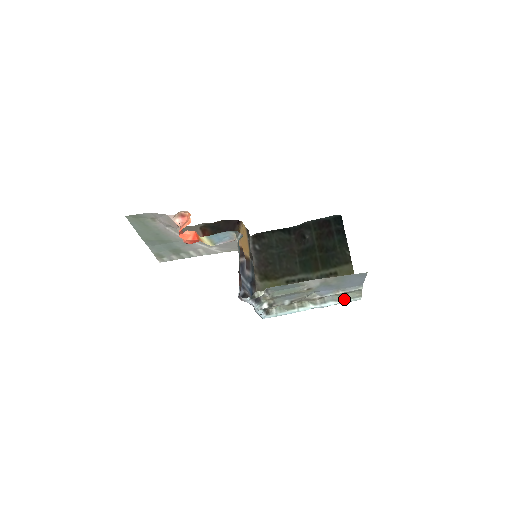
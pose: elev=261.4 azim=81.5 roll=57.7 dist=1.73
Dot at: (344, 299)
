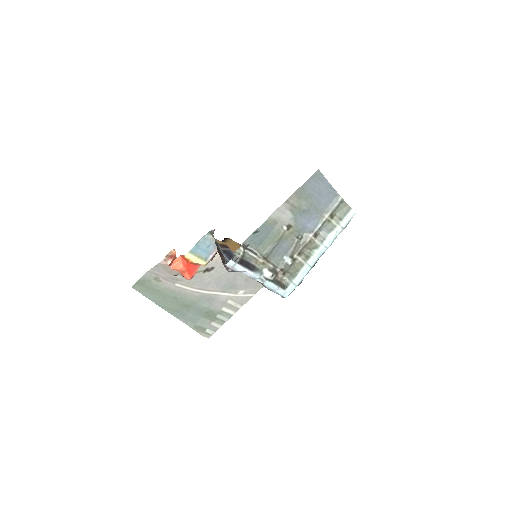
Dot at: (338, 222)
